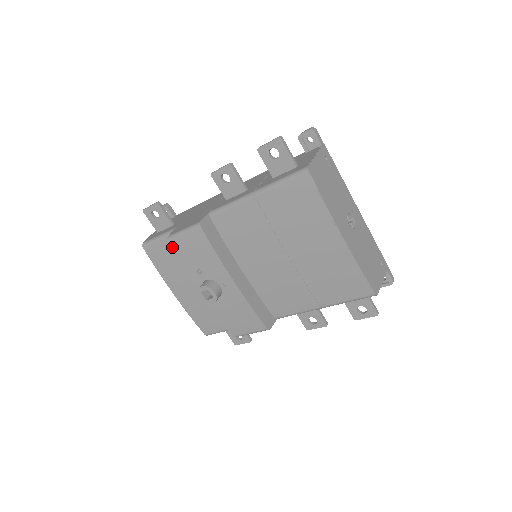
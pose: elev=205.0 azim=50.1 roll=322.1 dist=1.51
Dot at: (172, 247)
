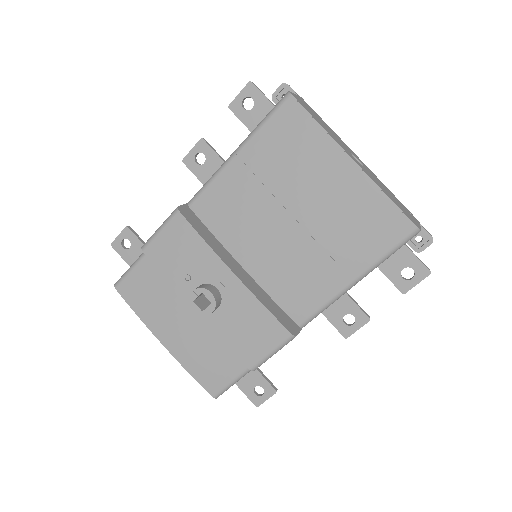
Dot at: (148, 257)
